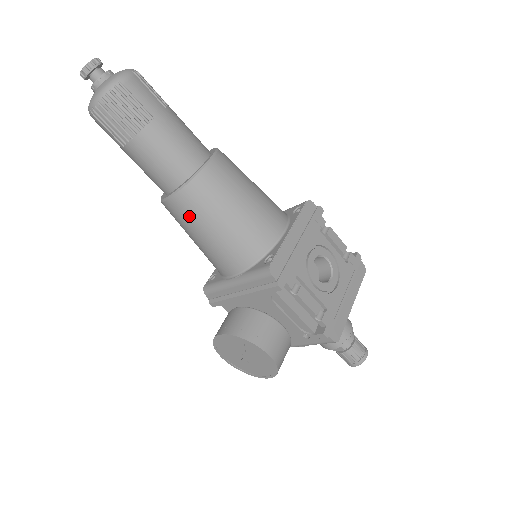
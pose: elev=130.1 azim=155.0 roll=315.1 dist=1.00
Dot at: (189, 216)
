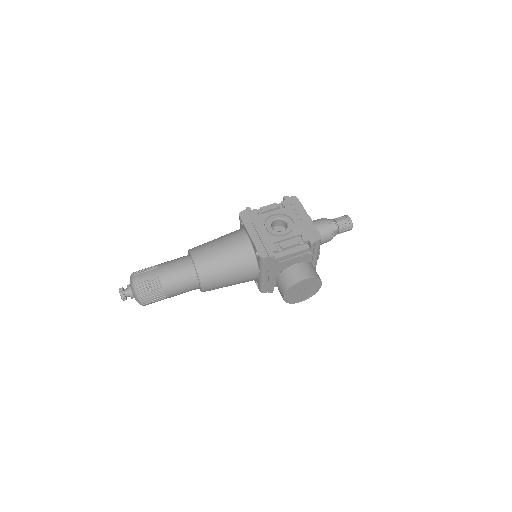
Dot at: (216, 283)
